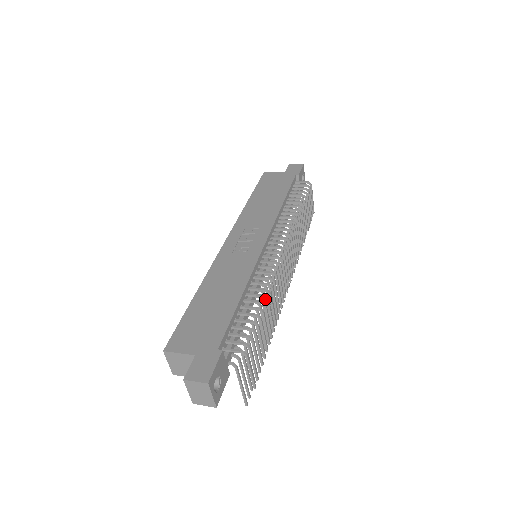
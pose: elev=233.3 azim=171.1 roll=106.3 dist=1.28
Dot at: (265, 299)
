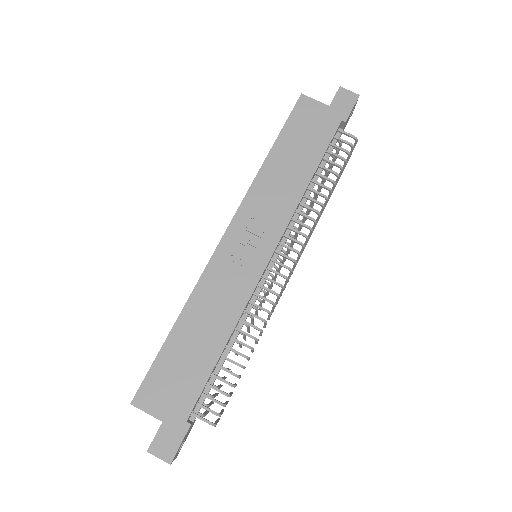
Dot at: (252, 319)
